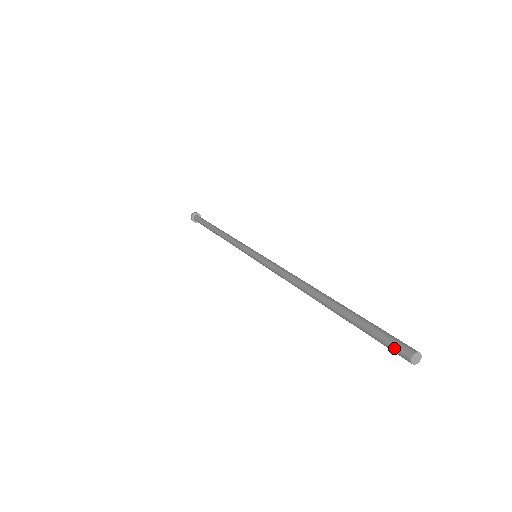
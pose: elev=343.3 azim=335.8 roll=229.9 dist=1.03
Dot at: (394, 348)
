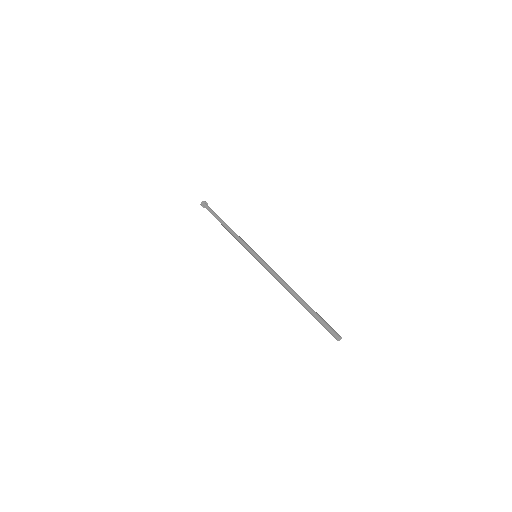
Dot at: (332, 331)
